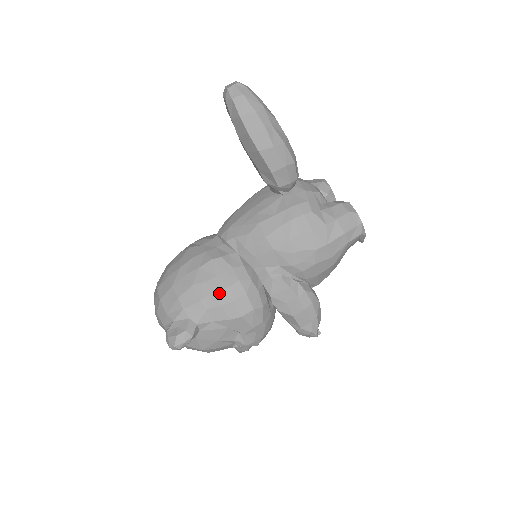
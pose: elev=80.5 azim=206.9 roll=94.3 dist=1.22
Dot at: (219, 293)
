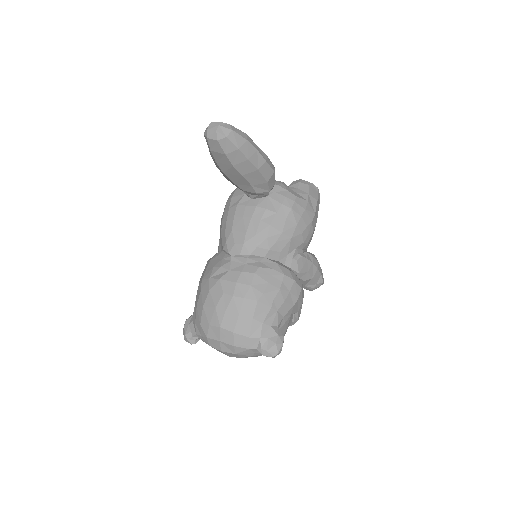
Dot at: (279, 293)
